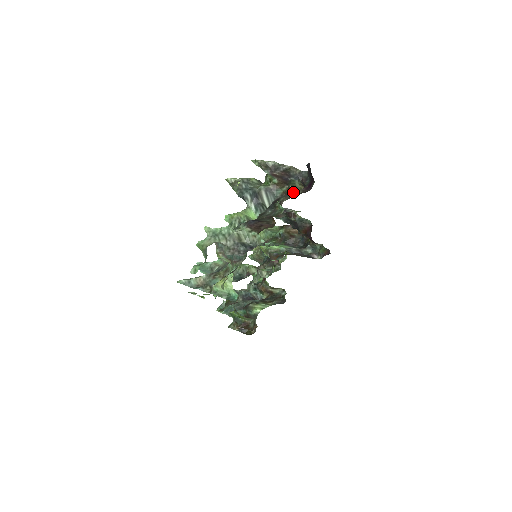
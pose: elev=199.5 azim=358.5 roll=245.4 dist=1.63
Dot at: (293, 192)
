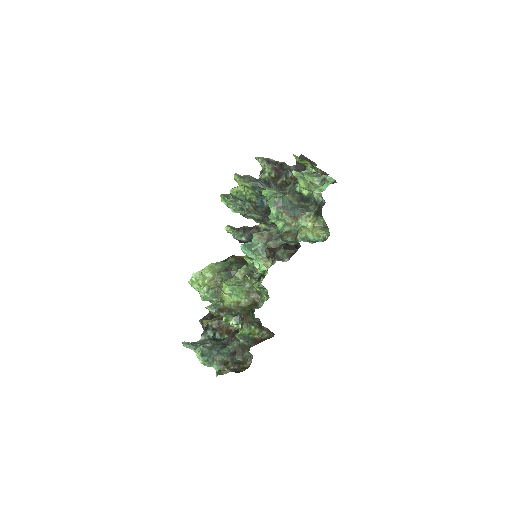
Dot at: (286, 183)
